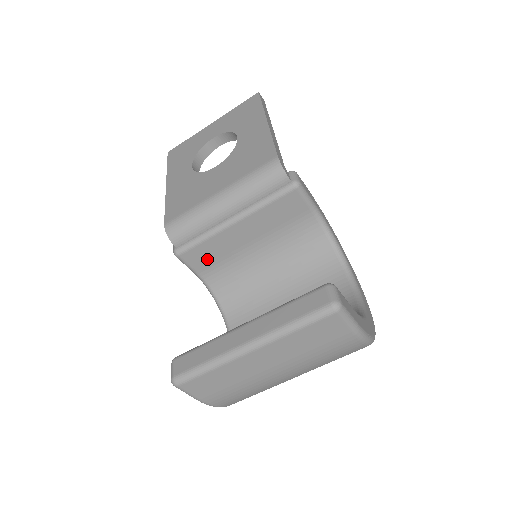
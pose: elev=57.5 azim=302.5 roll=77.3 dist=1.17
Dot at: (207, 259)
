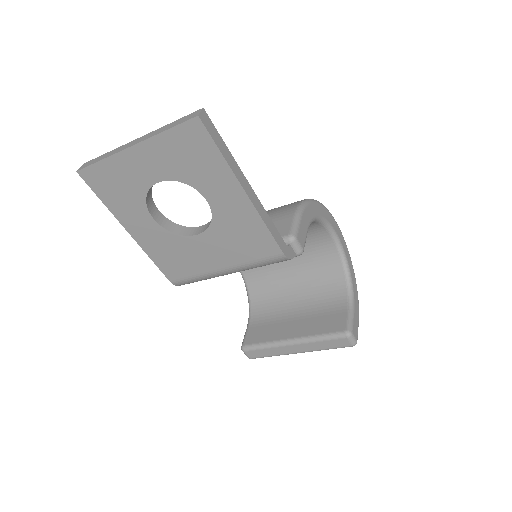
Dot at: occluded
